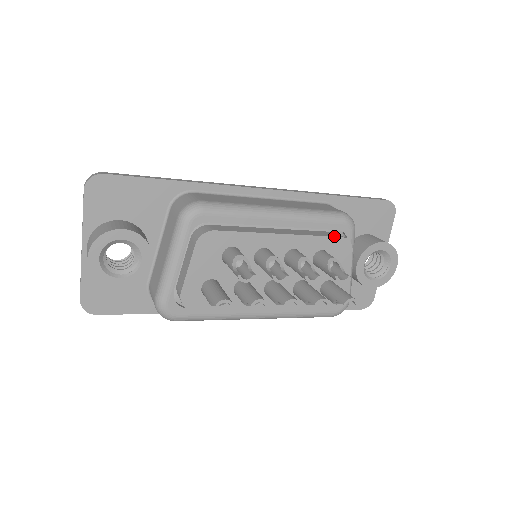
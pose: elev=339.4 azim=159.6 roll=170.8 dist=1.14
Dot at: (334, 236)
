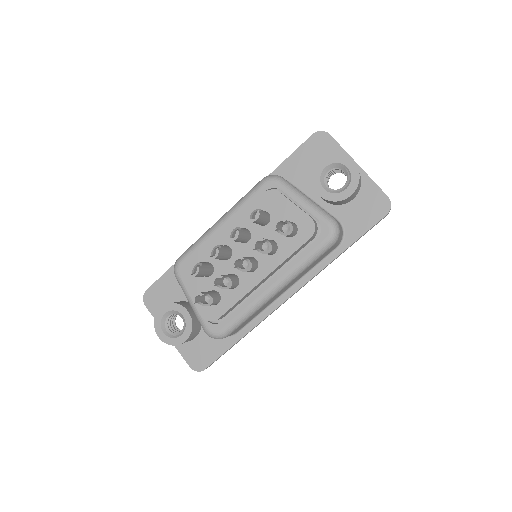
Dot at: (257, 198)
